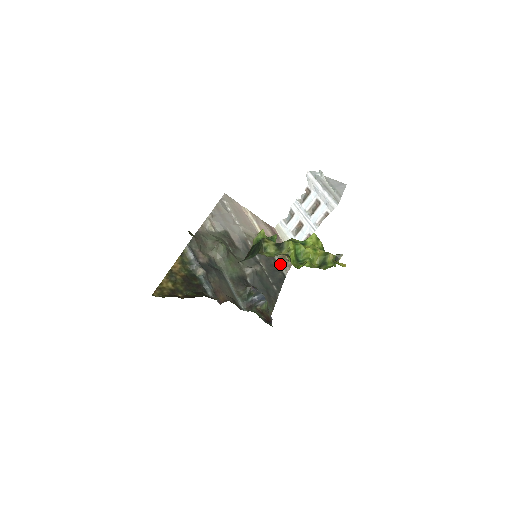
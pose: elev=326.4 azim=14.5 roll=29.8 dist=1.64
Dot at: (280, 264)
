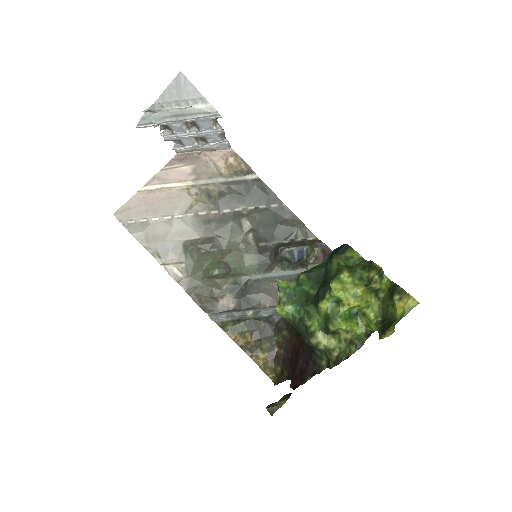
Dot at: (239, 178)
